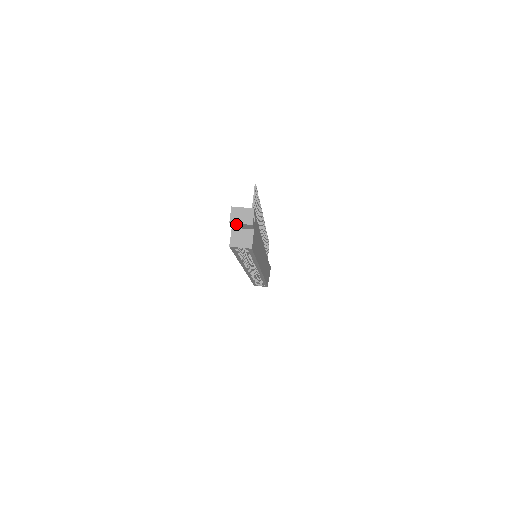
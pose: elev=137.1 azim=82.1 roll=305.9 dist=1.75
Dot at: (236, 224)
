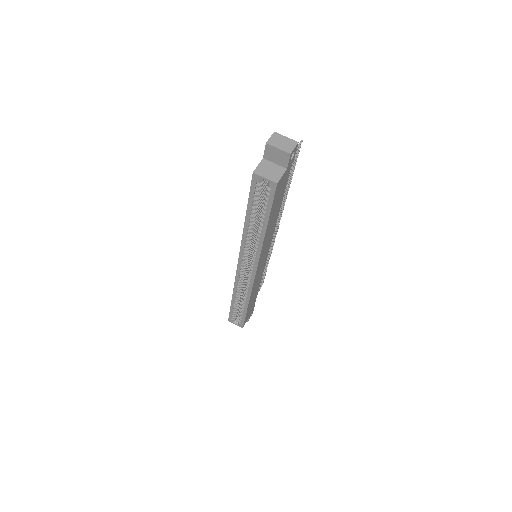
Dot at: (272, 149)
